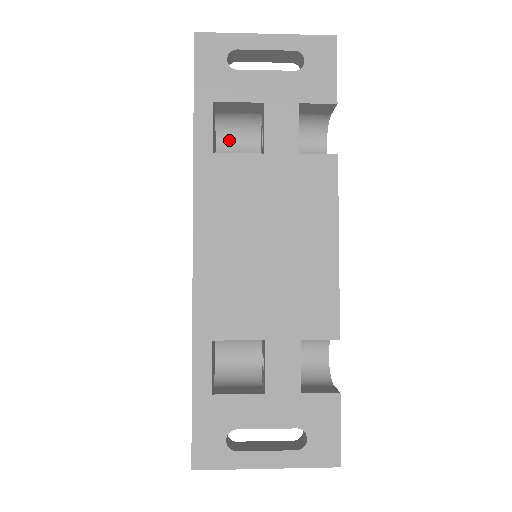
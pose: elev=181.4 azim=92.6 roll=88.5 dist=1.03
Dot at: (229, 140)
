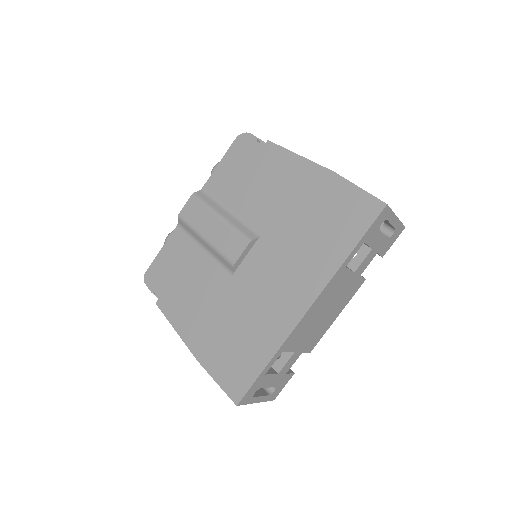
Dot at: occluded
